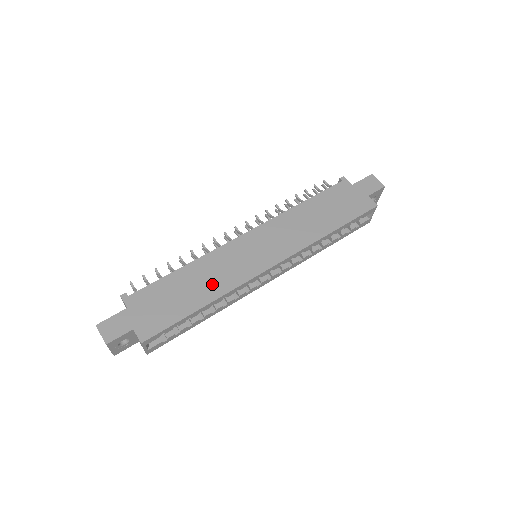
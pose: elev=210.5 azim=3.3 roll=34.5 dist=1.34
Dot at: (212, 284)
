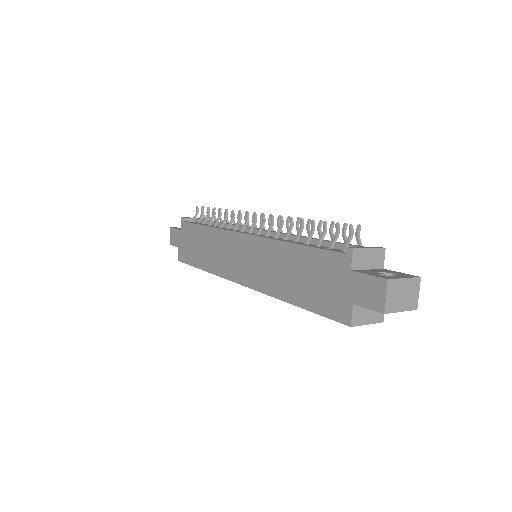
Dot at: (211, 258)
